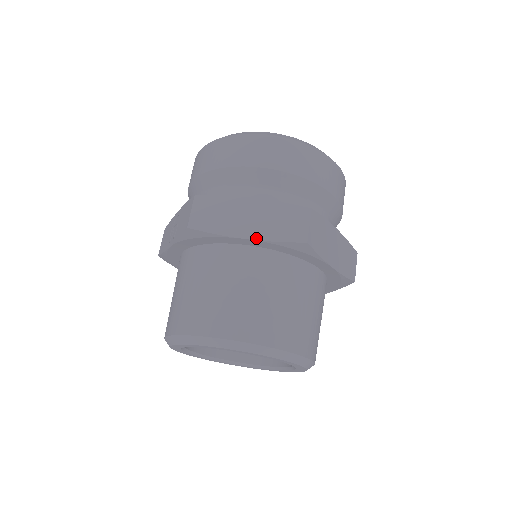
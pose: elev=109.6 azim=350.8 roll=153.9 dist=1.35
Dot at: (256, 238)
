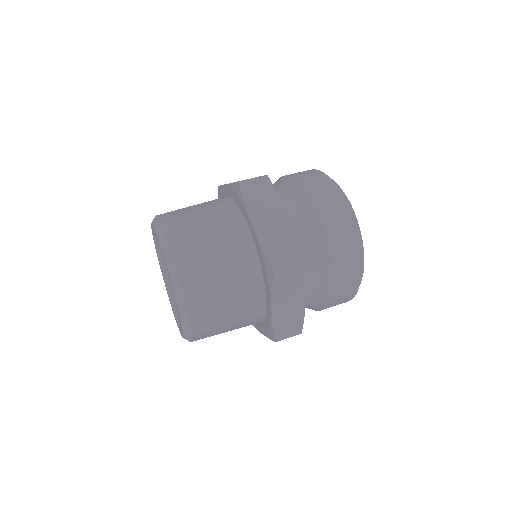
Dot at: (257, 232)
